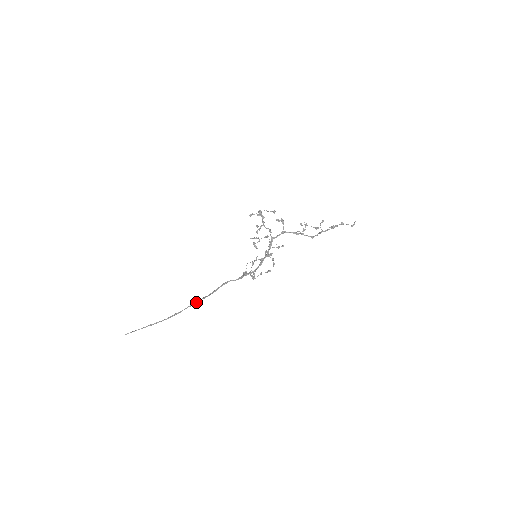
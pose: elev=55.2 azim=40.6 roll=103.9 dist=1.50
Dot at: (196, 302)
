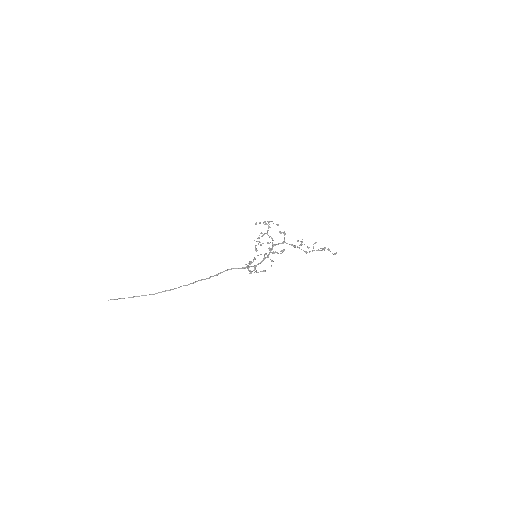
Dot at: occluded
